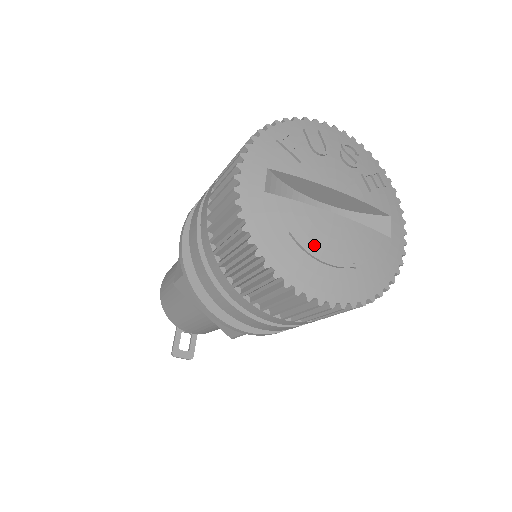
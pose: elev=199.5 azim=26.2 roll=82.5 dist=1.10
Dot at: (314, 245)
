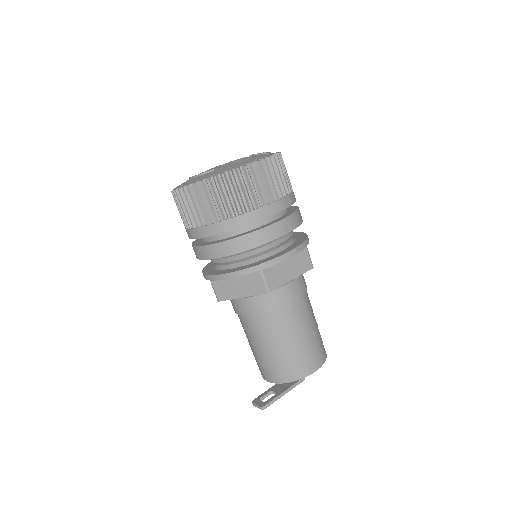
Dot at: occluded
